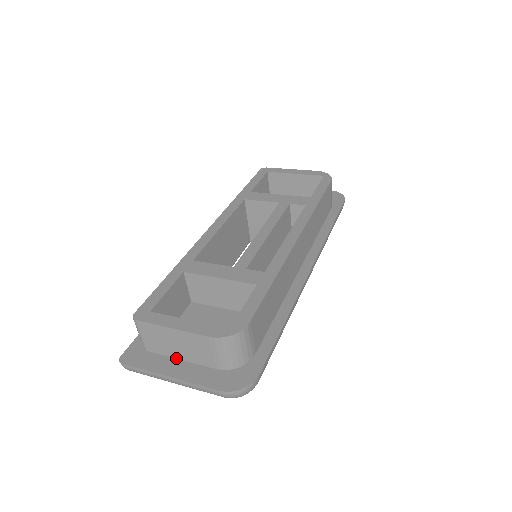
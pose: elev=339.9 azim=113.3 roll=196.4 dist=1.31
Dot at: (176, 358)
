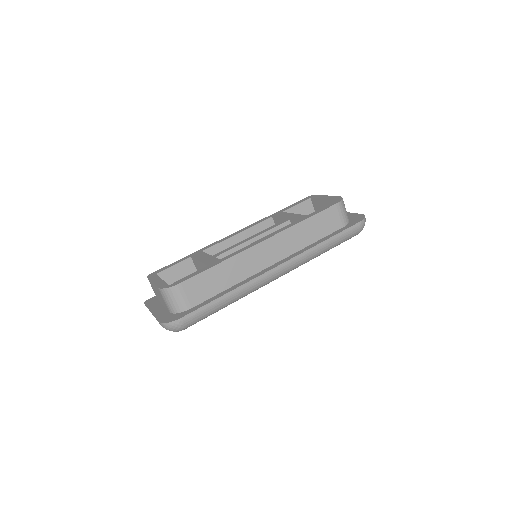
Dot at: (162, 304)
